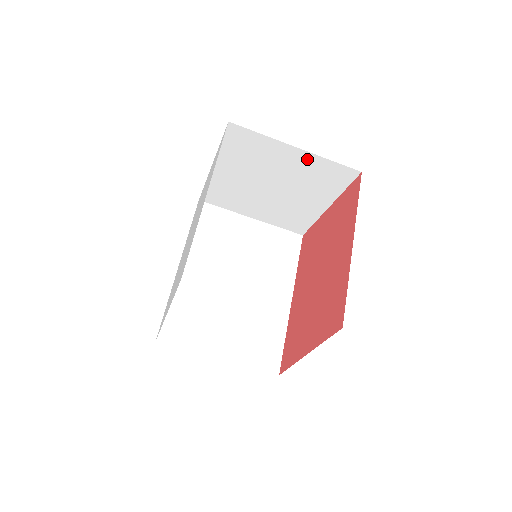
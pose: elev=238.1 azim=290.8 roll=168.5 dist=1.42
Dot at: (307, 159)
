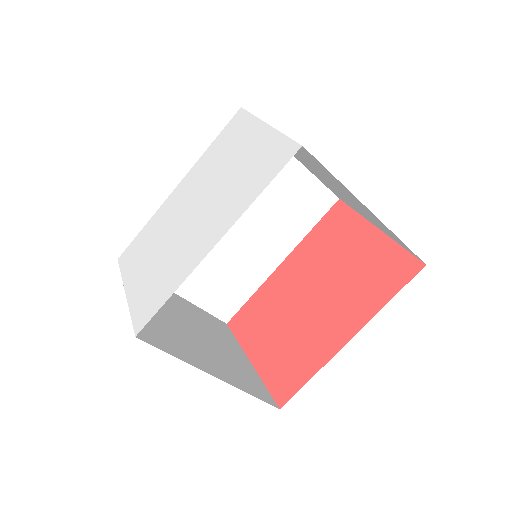
Dot at: occluded
